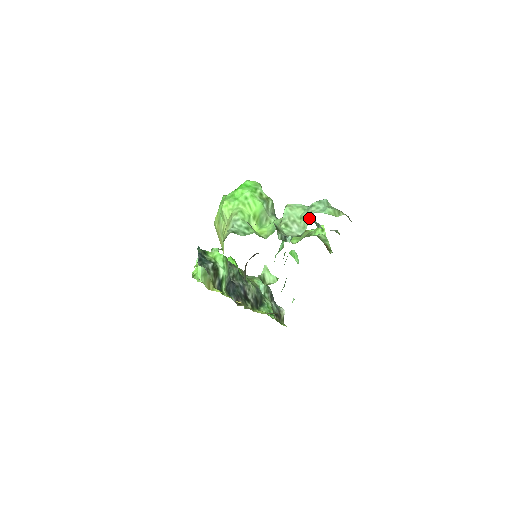
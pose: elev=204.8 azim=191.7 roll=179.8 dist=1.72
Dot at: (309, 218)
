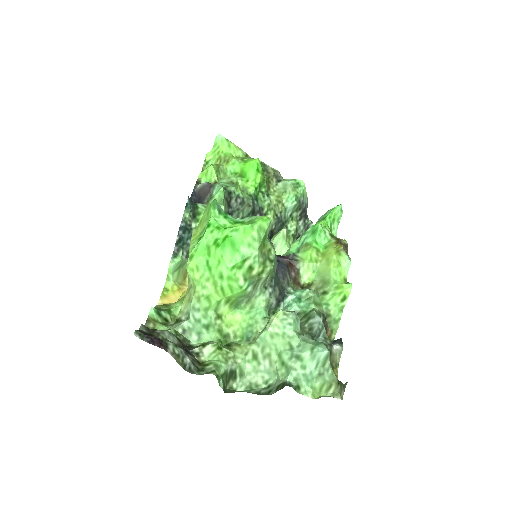
Dot at: (284, 375)
